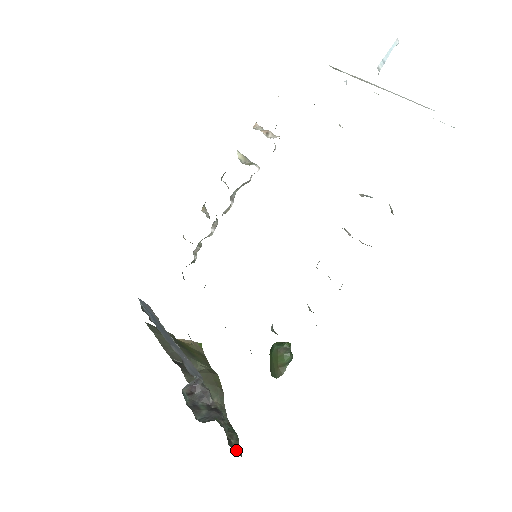
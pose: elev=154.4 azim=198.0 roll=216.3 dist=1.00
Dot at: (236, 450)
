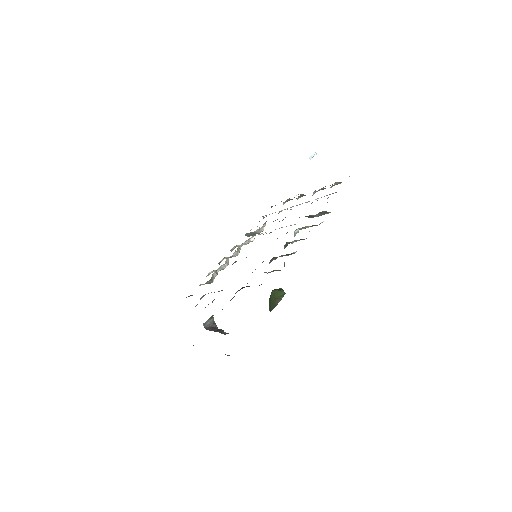
Dot at: occluded
